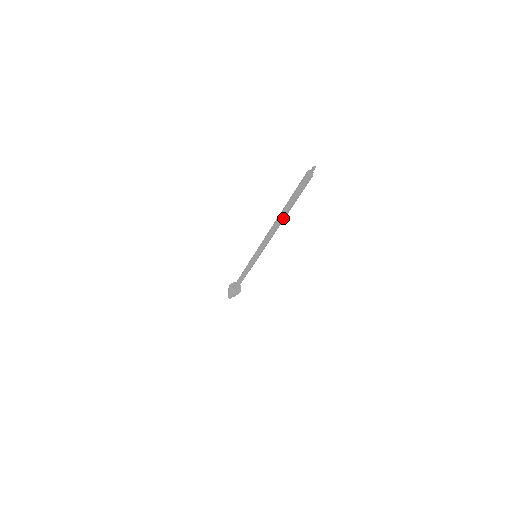
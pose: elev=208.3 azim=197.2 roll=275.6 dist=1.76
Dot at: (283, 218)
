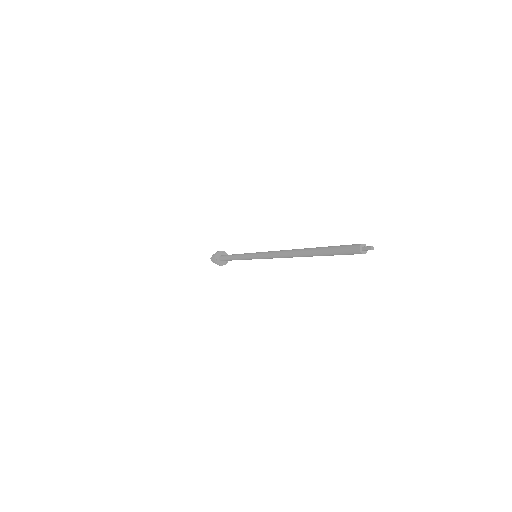
Dot at: (306, 256)
